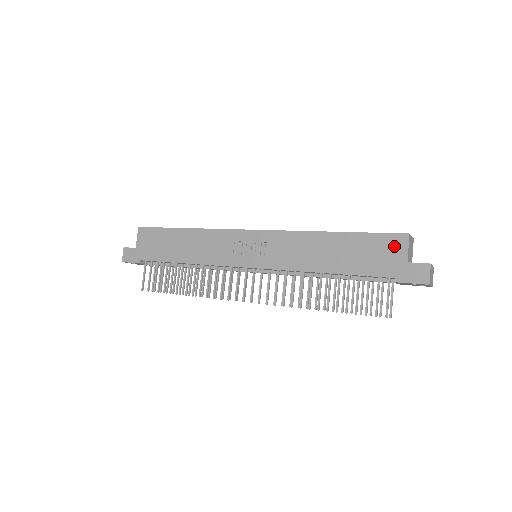
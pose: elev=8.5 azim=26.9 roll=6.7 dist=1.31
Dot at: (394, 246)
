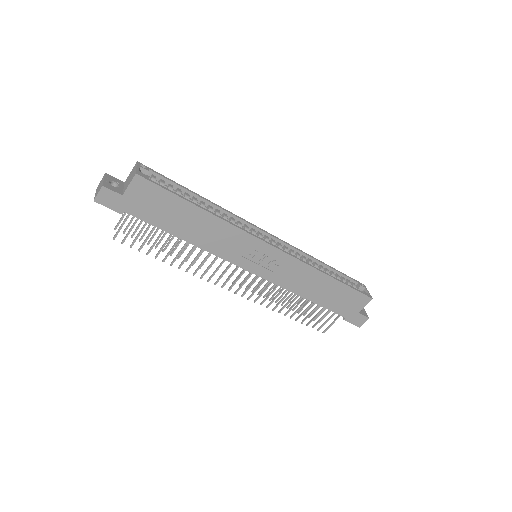
Dot at: (360, 302)
